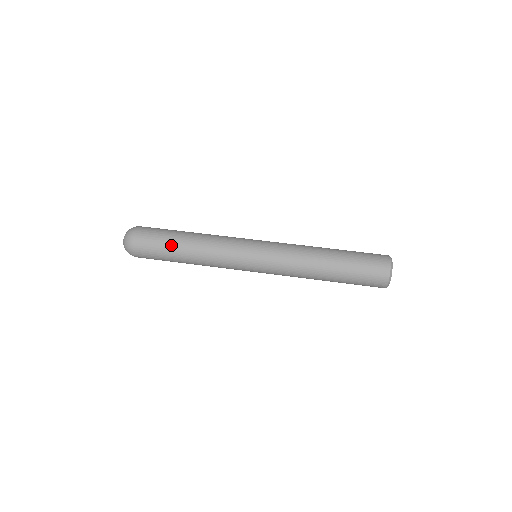
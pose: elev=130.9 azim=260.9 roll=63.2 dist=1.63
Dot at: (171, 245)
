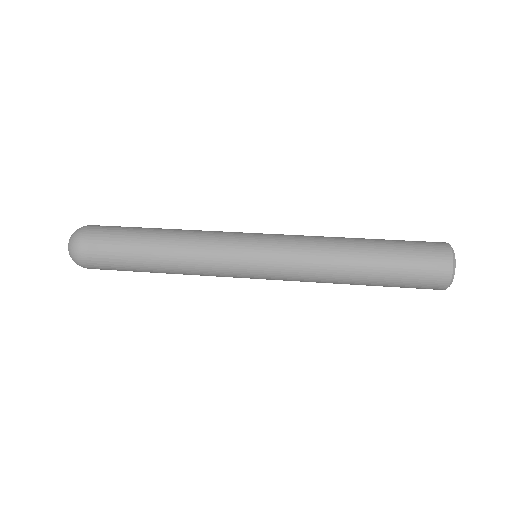
Dot at: (134, 250)
